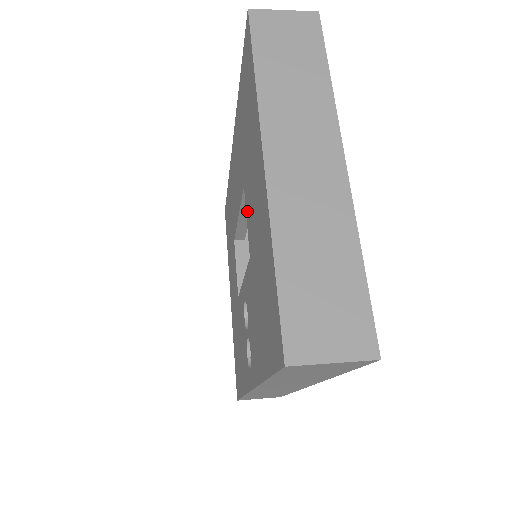
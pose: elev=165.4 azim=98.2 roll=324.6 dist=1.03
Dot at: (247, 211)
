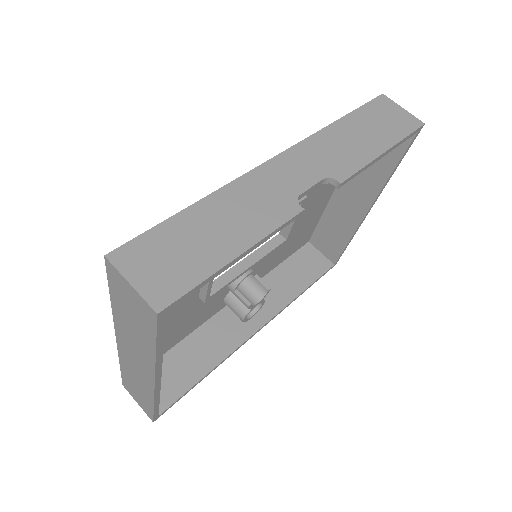
Dot at: occluded
